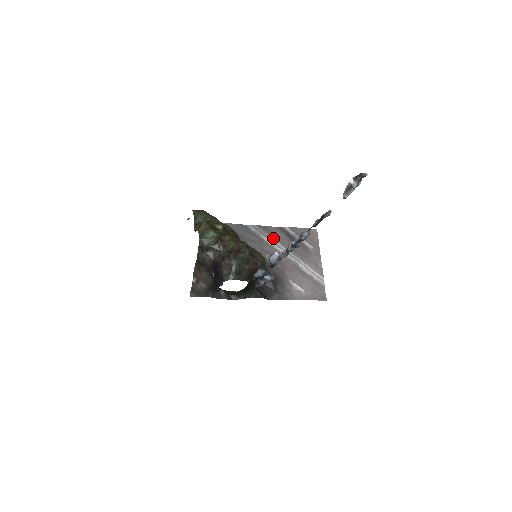
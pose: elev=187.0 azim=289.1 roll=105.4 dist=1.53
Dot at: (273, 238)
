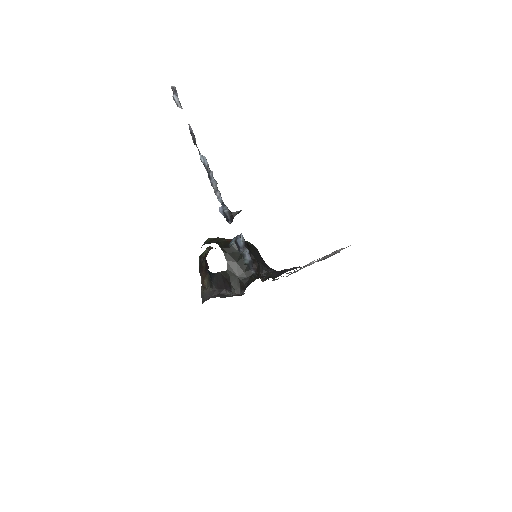
Dot at: occluded
